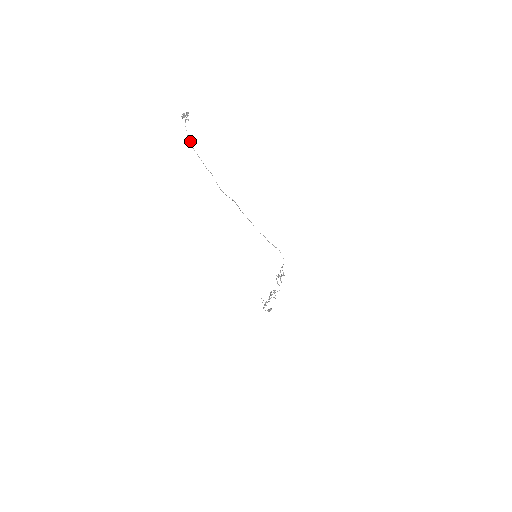
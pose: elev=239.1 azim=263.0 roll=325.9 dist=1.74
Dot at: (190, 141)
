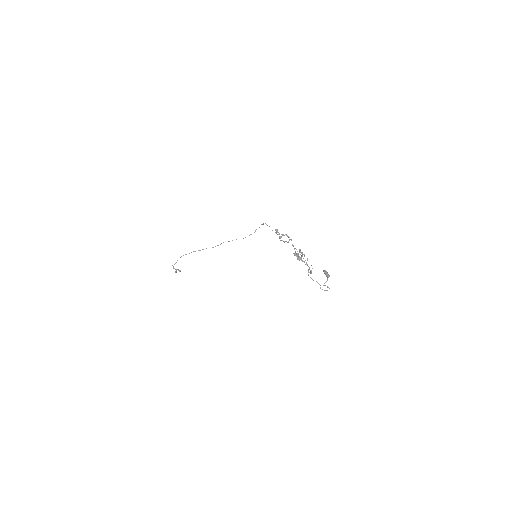
Dot at: occluded
